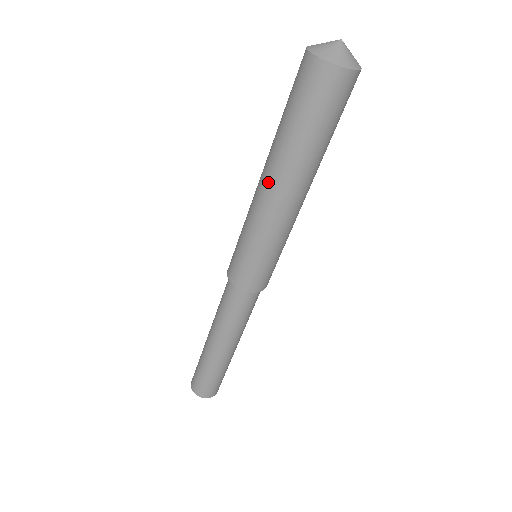
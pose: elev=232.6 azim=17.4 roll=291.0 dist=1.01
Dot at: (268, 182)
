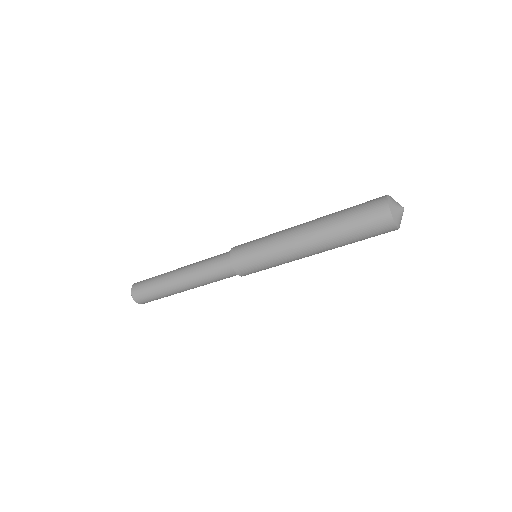
Dot at: (307, 233)
